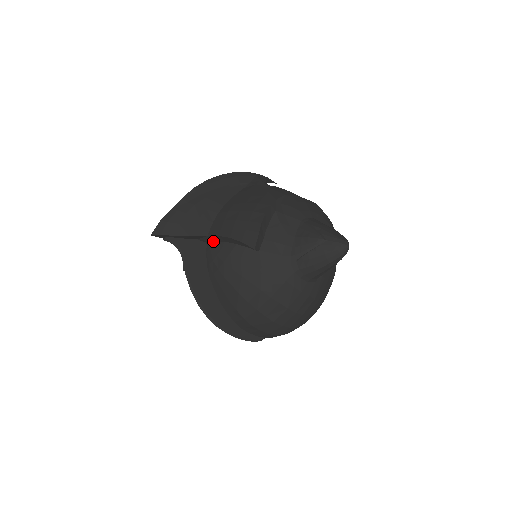
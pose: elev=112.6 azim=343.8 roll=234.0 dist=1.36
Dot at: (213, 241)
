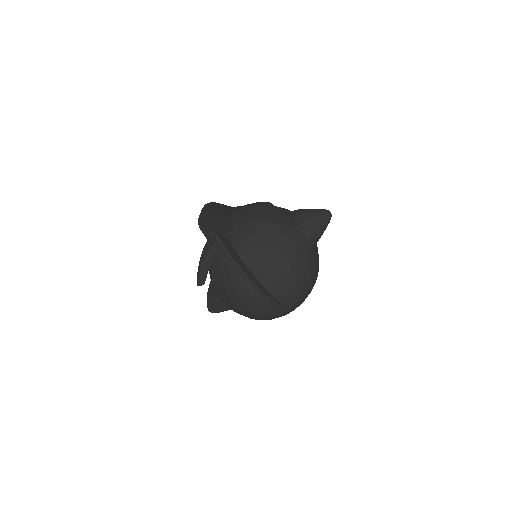
Dot at: (236, 233)
